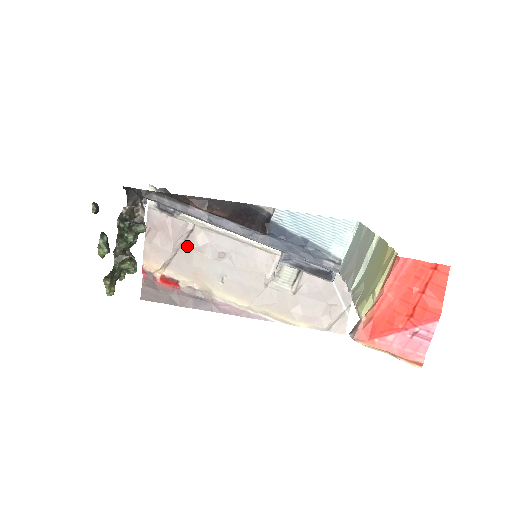
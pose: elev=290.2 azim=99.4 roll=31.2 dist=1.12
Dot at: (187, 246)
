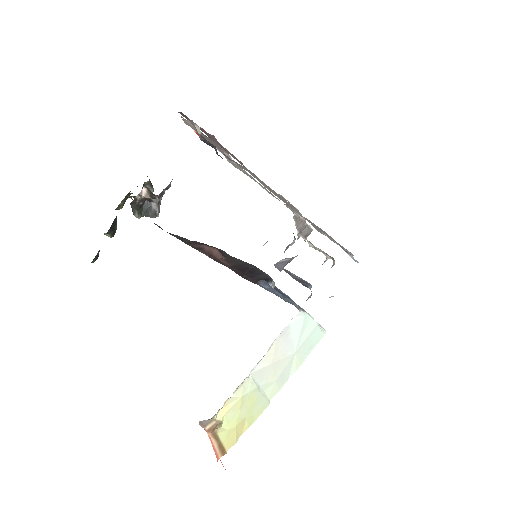
Dot at: occluded
